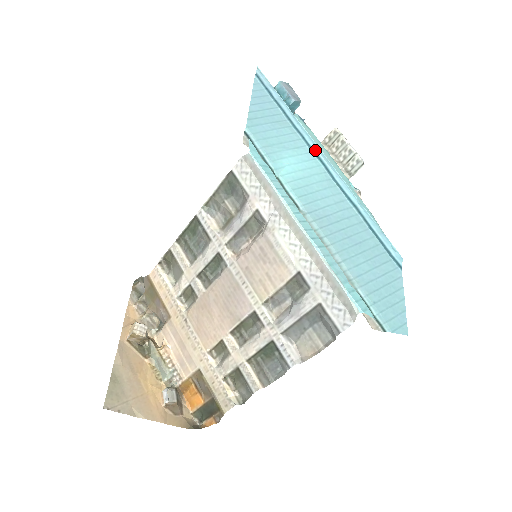
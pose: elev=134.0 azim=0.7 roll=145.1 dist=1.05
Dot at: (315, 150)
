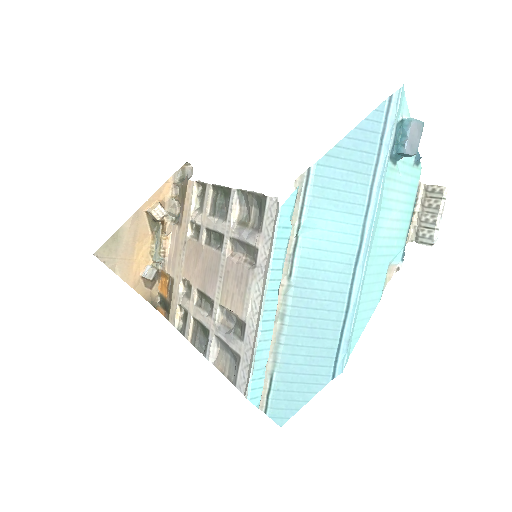
Dot at: (367, 226)
